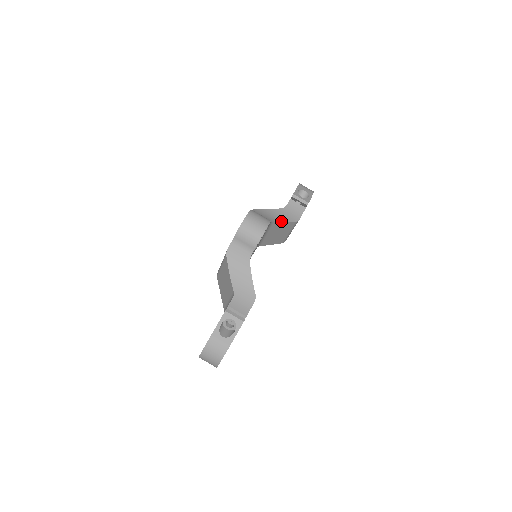
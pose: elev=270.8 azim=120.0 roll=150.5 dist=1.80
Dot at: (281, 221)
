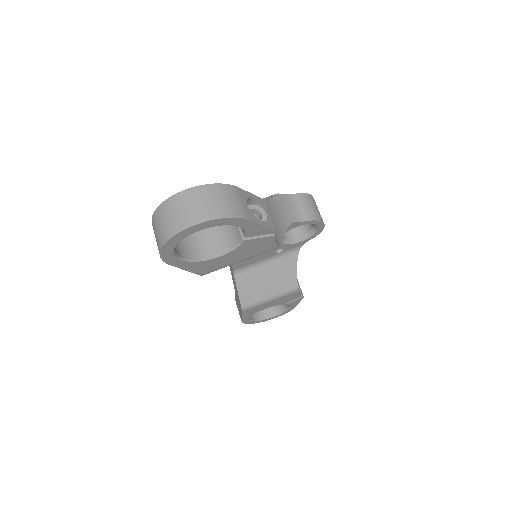
Dot at: (296, 265)
